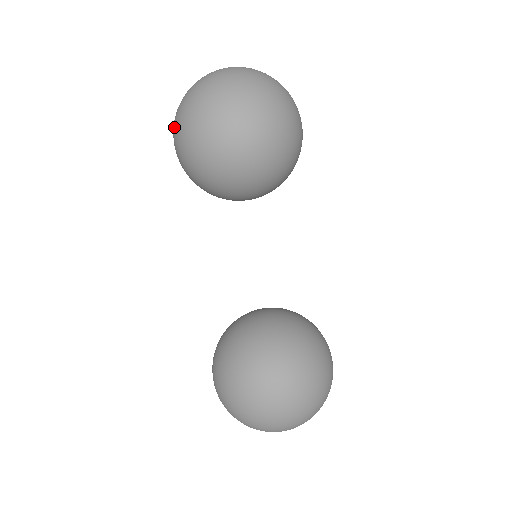
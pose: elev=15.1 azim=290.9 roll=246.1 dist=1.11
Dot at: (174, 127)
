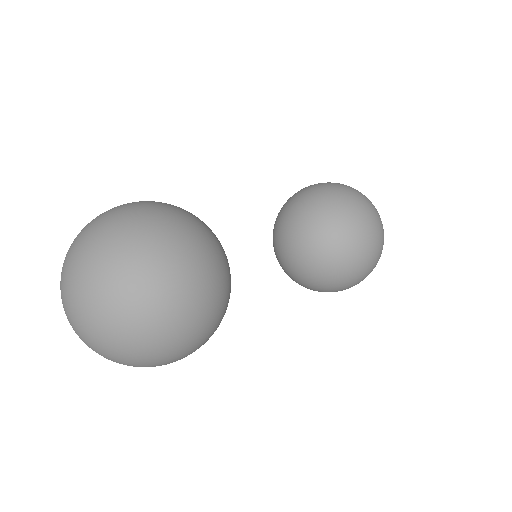
Dot at: occluded
